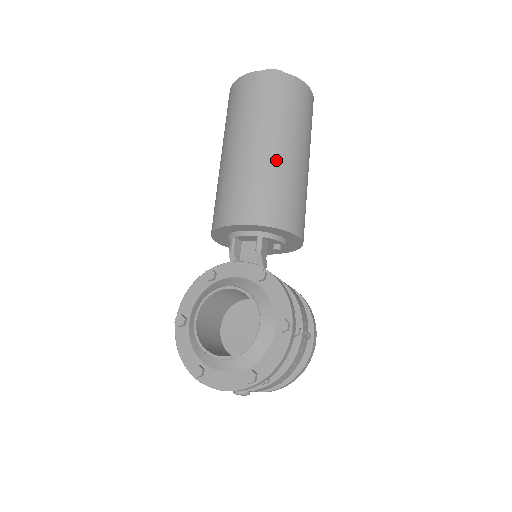
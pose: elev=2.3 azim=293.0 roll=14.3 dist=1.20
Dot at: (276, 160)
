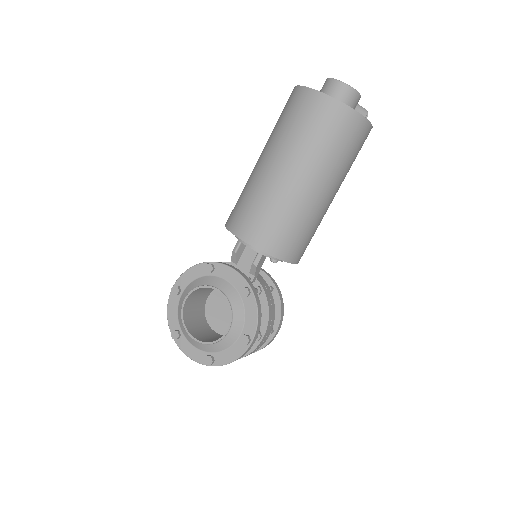
Dot at: (300, 197)
